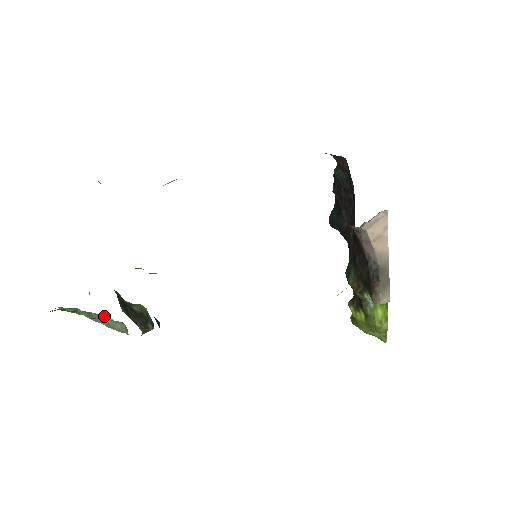
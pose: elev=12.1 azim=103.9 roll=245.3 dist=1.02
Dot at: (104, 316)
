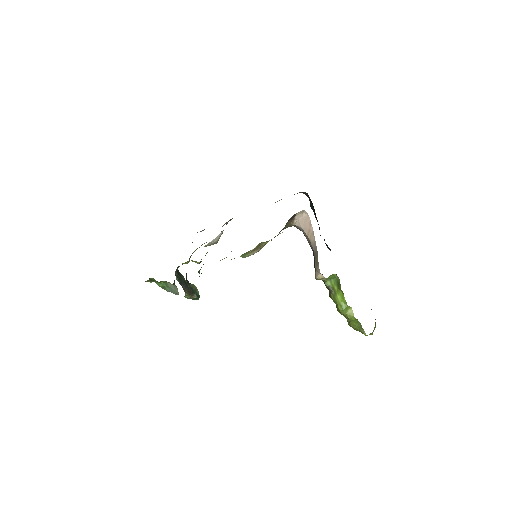
Dot at: (170, 284)
